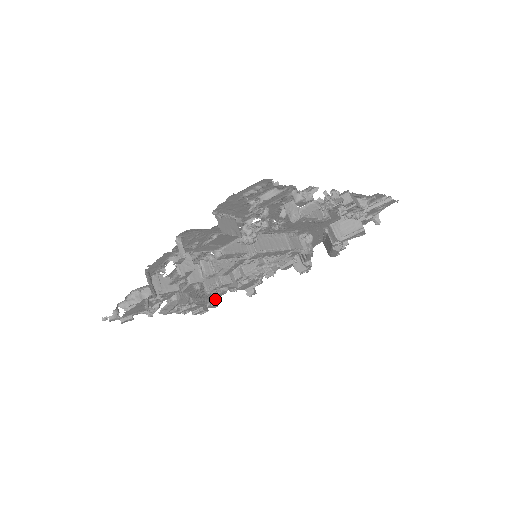
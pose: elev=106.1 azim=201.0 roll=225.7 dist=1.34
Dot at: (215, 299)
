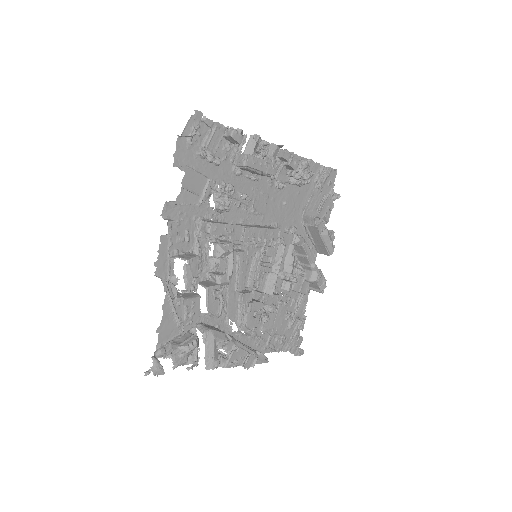
Dot at: occluded
